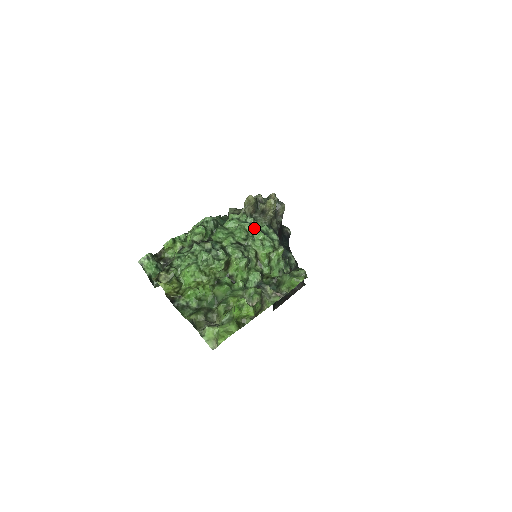
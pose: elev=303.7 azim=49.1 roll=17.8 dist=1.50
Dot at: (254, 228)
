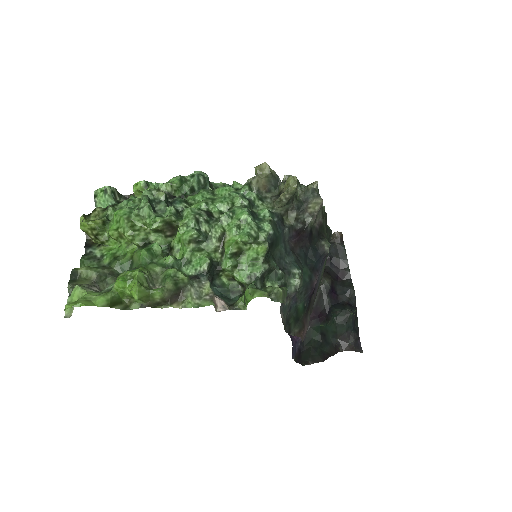
Dot at: (245, 205)
